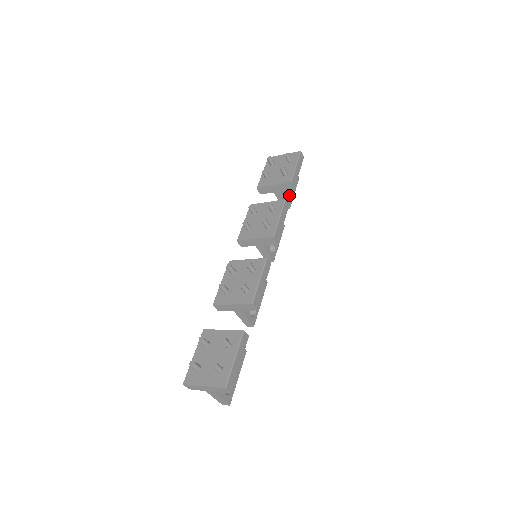
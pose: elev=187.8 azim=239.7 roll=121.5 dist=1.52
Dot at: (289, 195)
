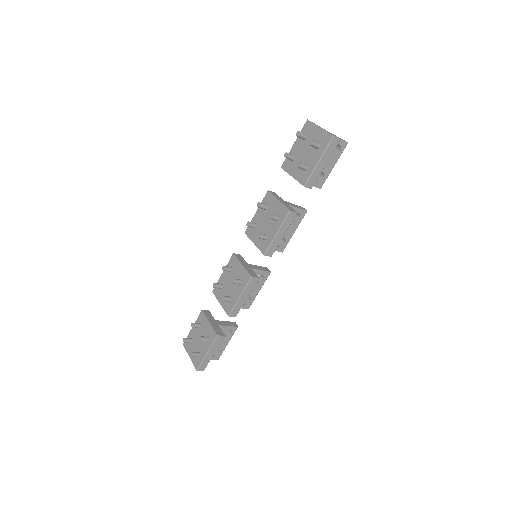
Dot at: (323, 173)
